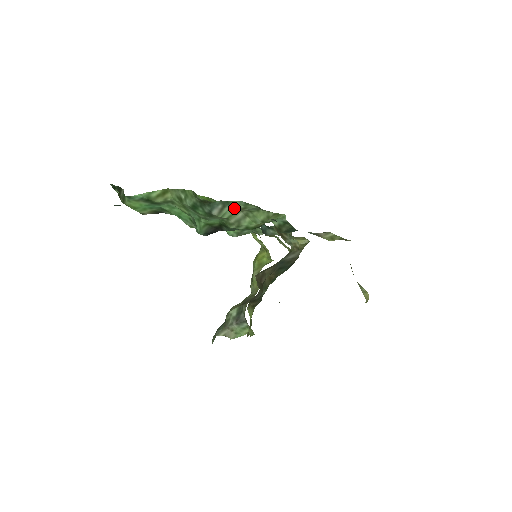
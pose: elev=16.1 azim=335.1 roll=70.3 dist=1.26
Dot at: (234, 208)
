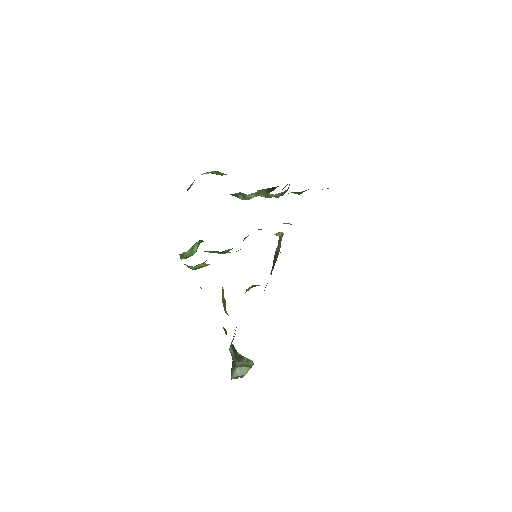
Dot at: occluded
